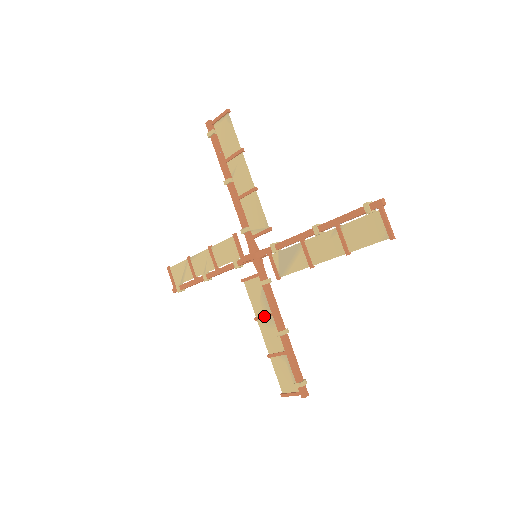
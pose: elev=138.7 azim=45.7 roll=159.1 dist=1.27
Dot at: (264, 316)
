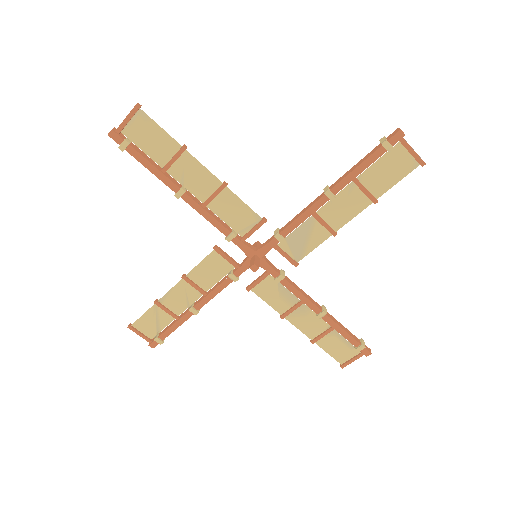
Dot at: (293, 309)
